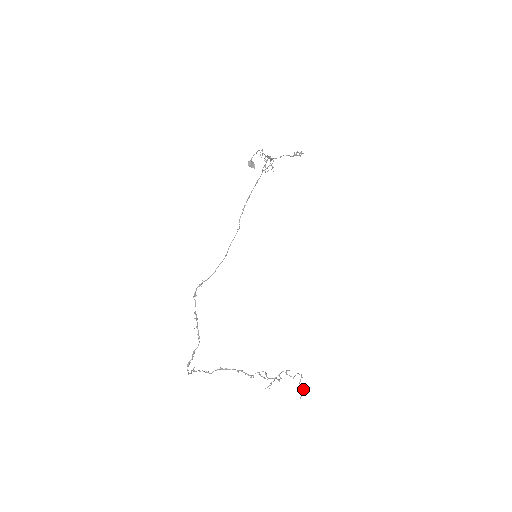
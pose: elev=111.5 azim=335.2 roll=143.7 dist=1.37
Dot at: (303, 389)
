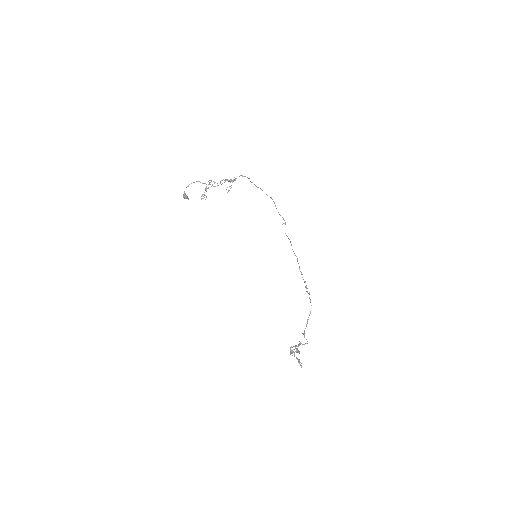
Dot at: (299, 361)
